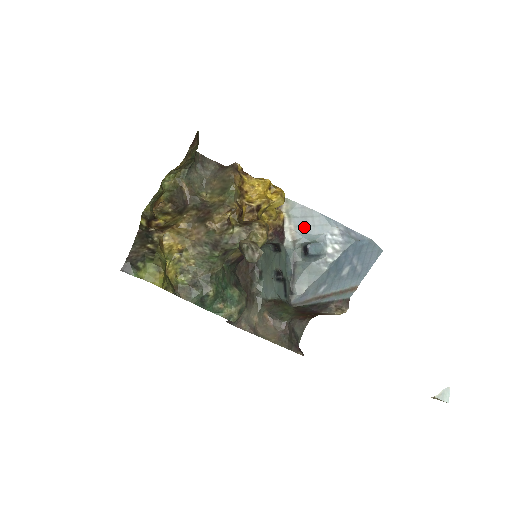
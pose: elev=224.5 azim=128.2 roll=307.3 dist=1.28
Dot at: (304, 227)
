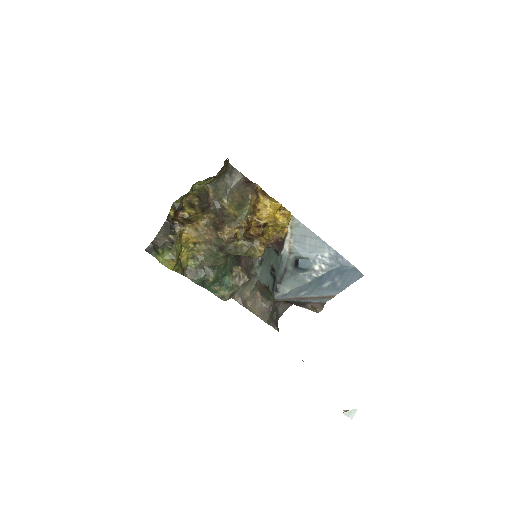
Dot at: (301, 244)
